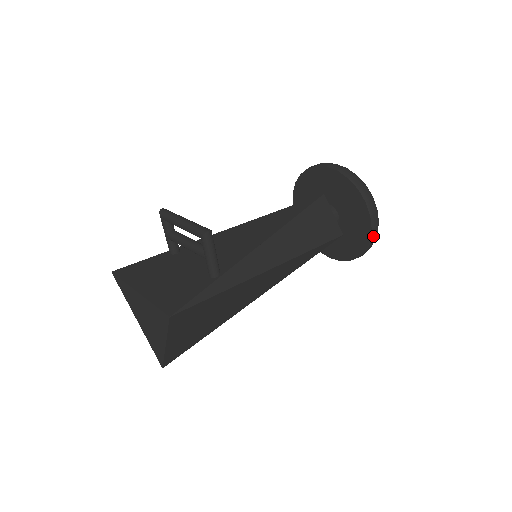
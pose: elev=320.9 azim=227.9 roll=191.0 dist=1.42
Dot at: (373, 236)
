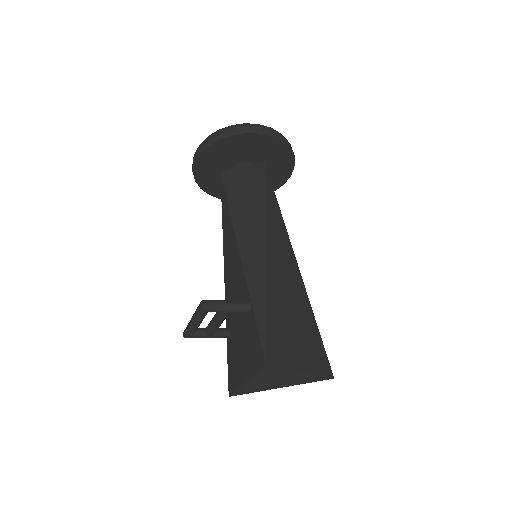
Dot at: (270, 133)
